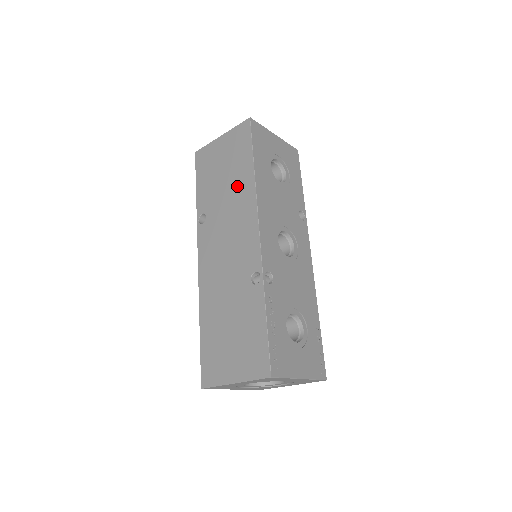
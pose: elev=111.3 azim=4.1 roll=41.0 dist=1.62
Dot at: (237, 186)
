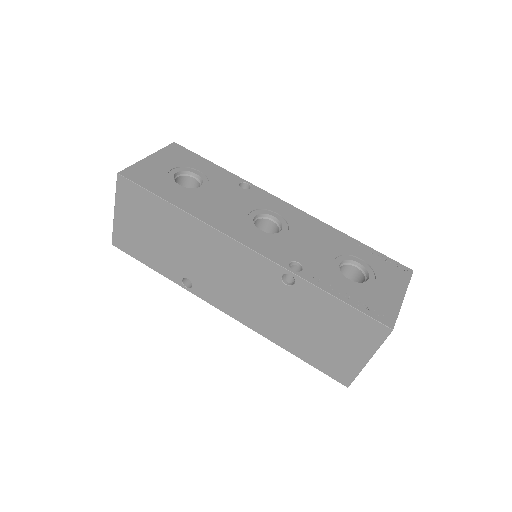
Dot at: (181, 233)
